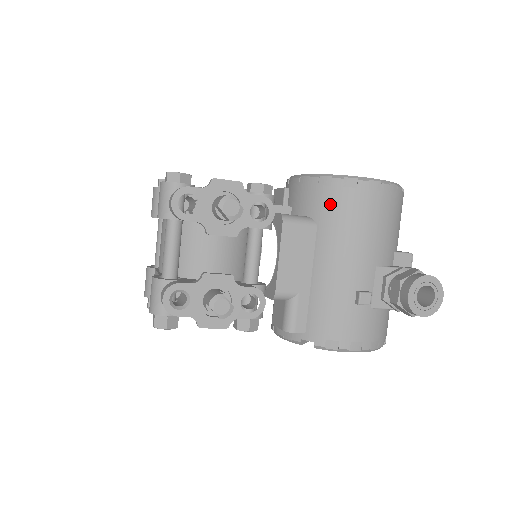
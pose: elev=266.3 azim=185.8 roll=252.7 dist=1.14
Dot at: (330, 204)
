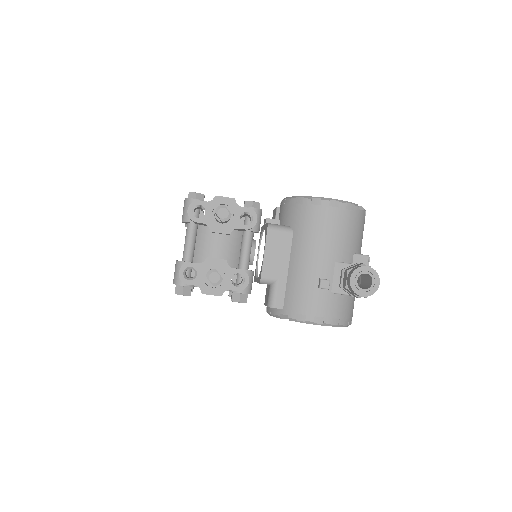
Dot at: (302, 216)
